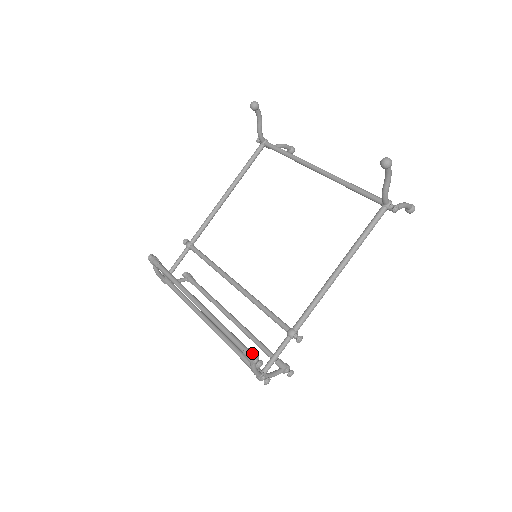
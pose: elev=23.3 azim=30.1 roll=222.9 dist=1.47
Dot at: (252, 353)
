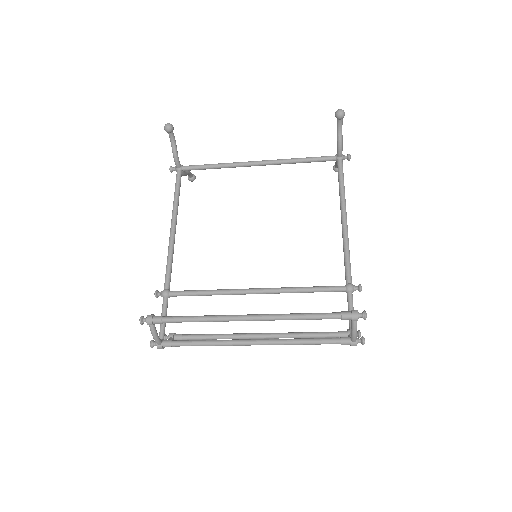
Dot at: (352, 310)
